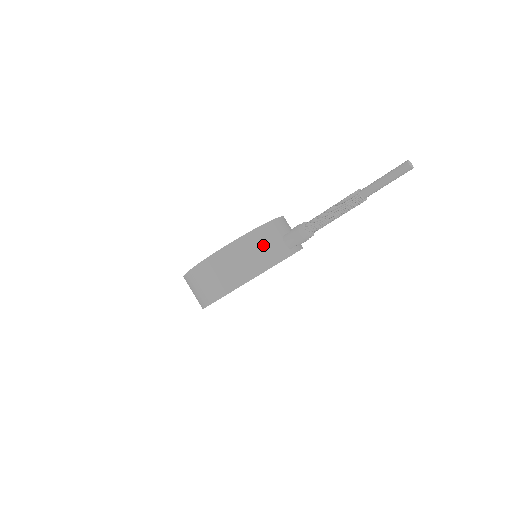
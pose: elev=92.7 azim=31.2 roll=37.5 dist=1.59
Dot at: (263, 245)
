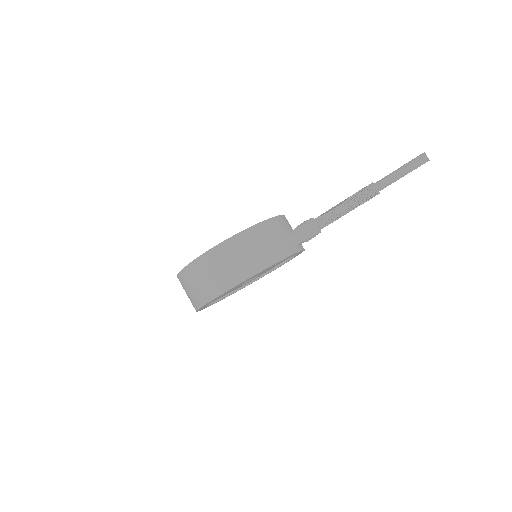
Dot at: (270, 238)
